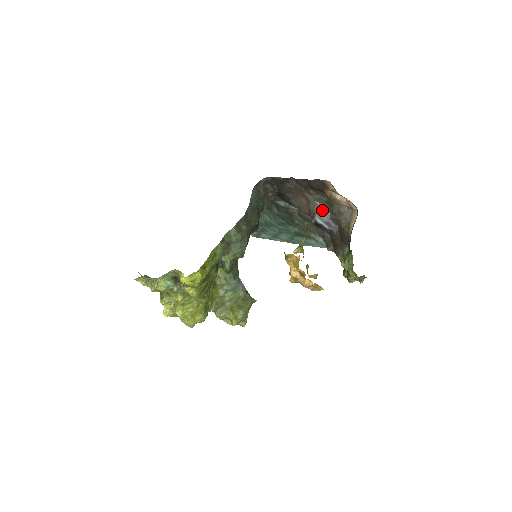
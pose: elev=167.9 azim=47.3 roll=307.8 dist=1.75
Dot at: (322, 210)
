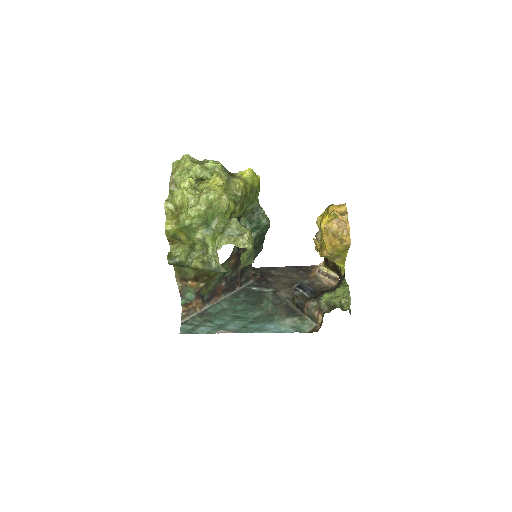
Dot at: occluded
